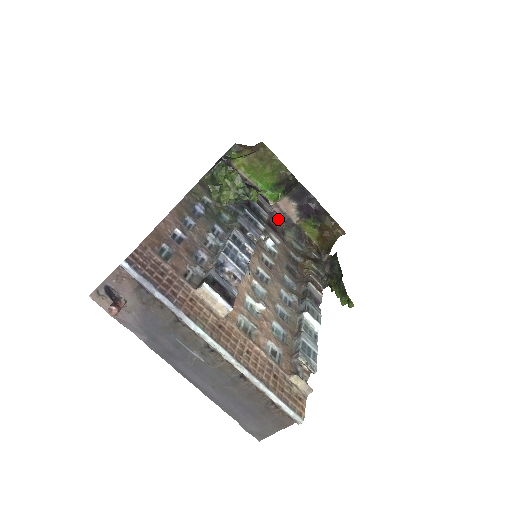
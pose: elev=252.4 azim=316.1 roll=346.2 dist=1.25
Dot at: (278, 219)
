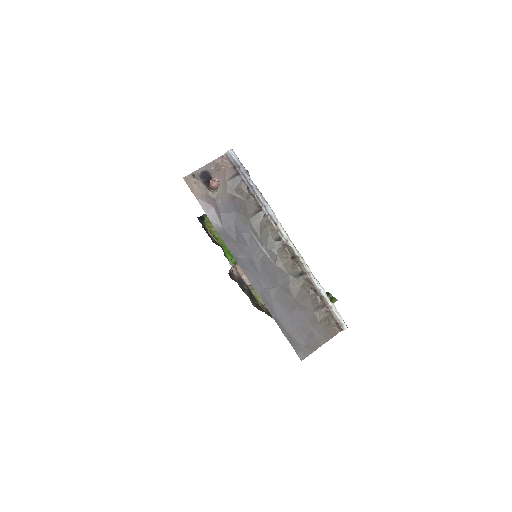
Dot at: (235, 279)
